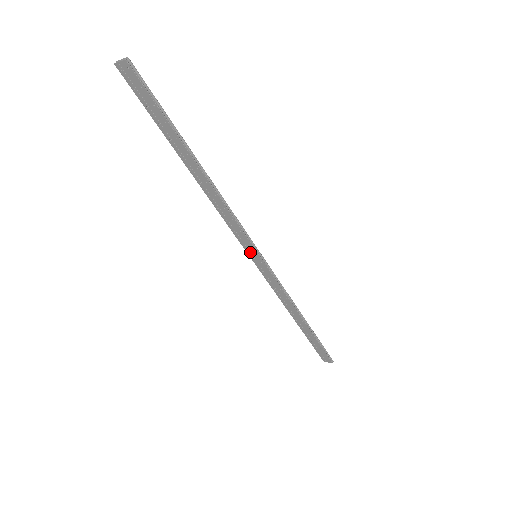
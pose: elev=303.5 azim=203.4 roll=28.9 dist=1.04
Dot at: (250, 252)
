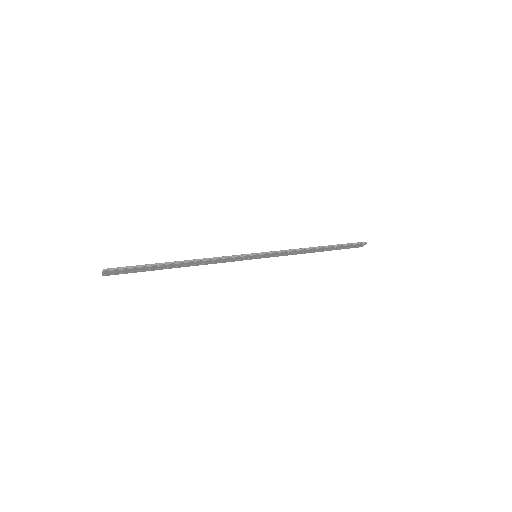
Dot at: (251, 258)
